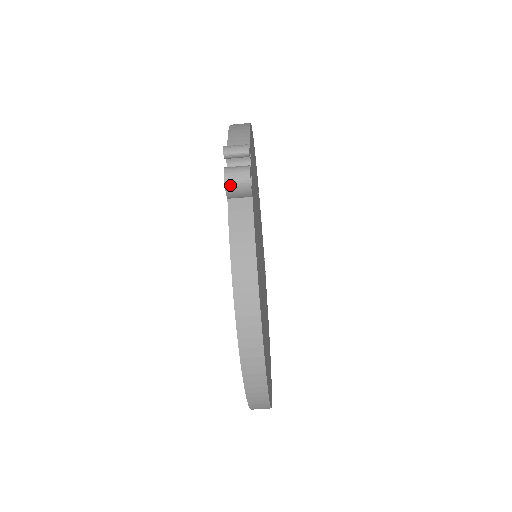
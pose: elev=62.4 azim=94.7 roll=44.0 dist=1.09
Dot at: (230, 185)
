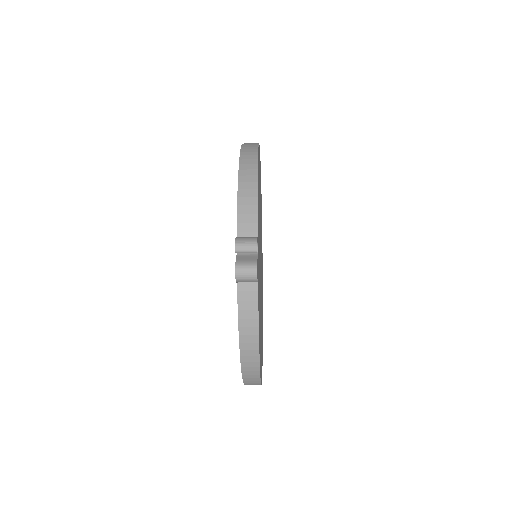
Dot at: (240, 280)
